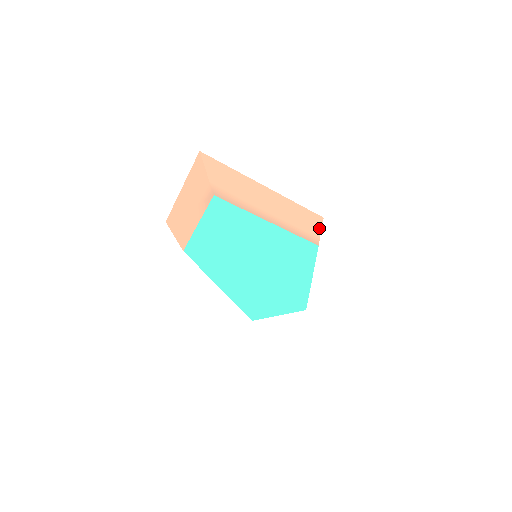
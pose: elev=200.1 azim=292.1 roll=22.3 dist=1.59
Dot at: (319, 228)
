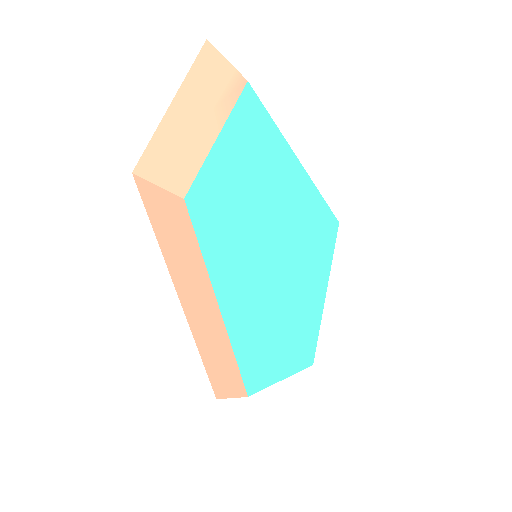
Dot at: occluded
